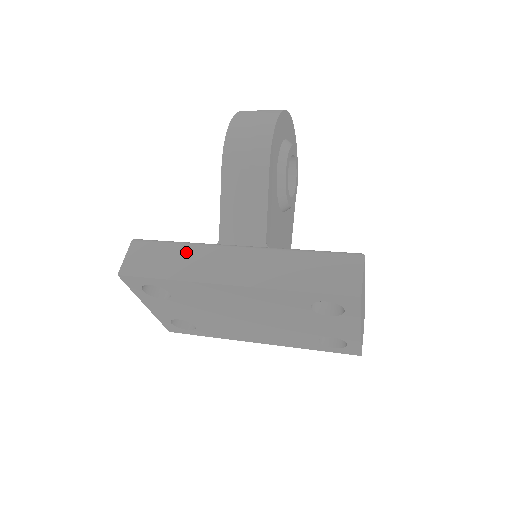
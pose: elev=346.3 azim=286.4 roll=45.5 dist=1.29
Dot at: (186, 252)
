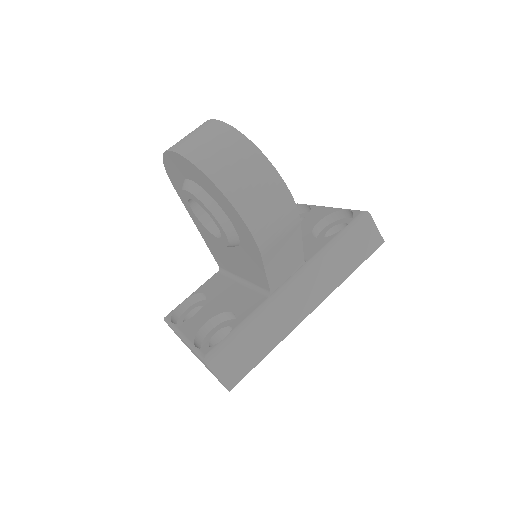
Dot at: (260, 325)
